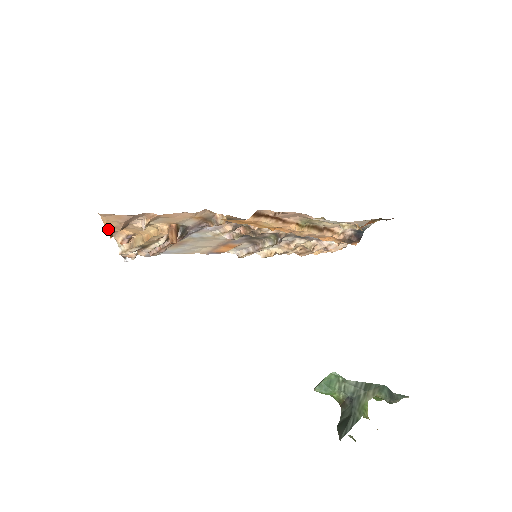
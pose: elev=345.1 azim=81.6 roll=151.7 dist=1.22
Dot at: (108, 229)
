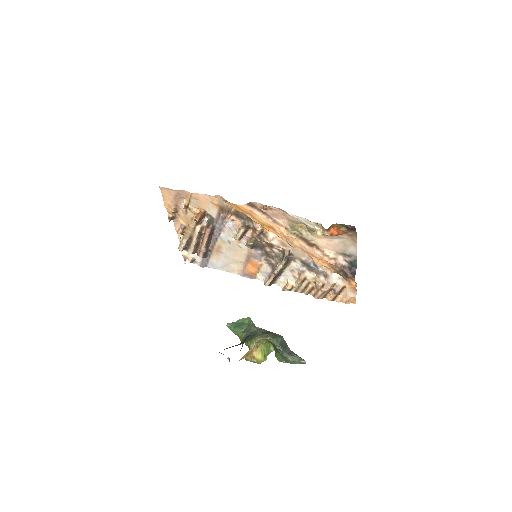
Dot at: (167, 208)
